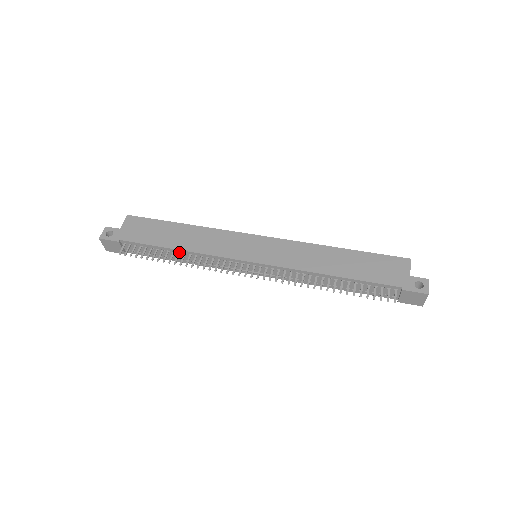
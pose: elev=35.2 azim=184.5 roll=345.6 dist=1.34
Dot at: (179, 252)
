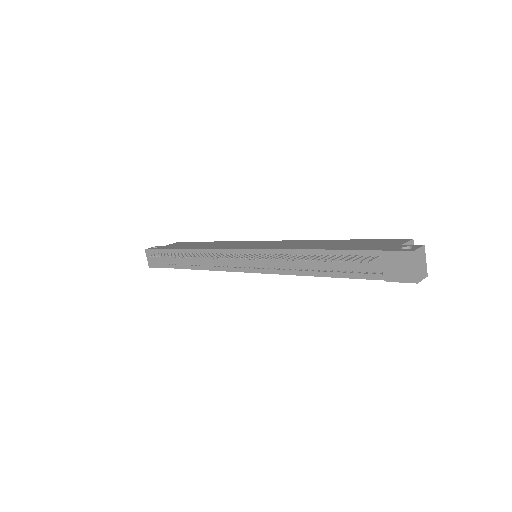
Dot at: (193, 253)
